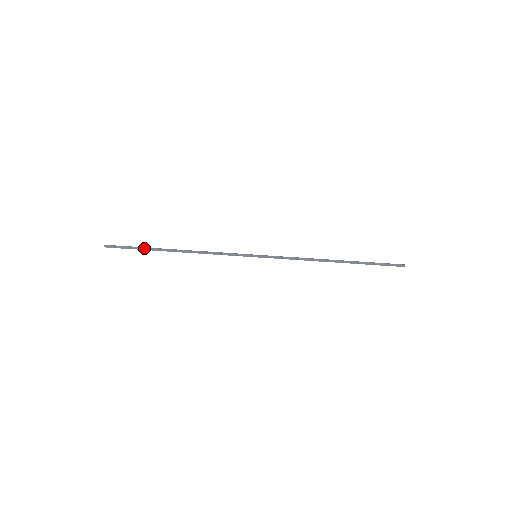
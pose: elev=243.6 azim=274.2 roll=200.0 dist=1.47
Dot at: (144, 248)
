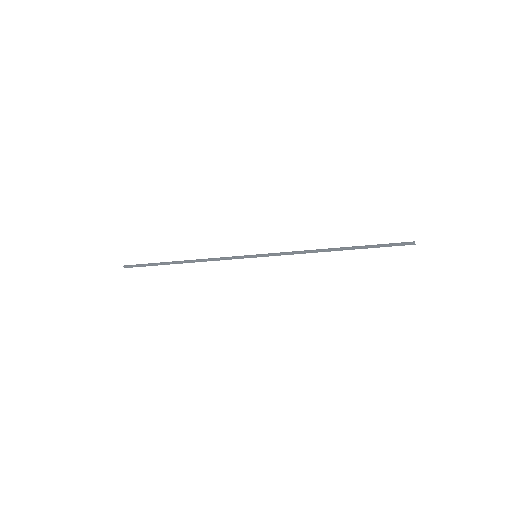
Dot at: (156, 264)
